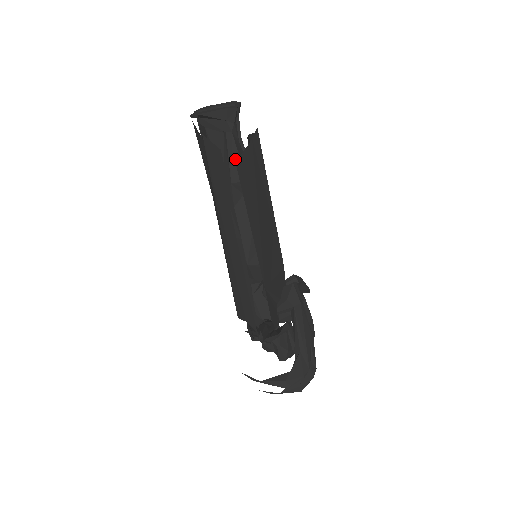
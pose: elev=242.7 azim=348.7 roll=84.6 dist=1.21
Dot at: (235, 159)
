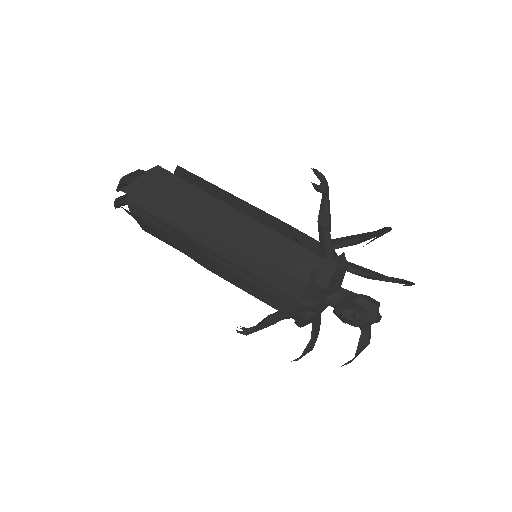
Dot at: occluded
